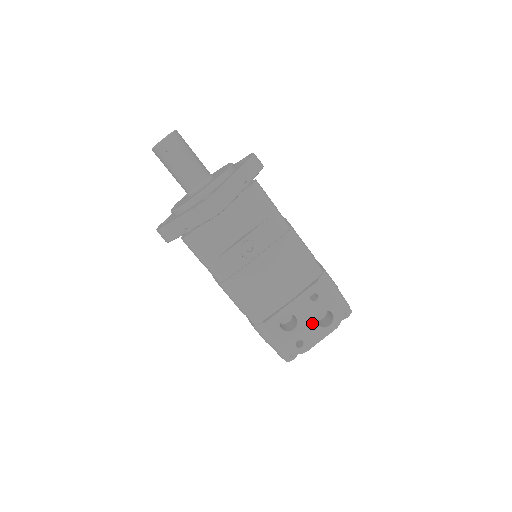
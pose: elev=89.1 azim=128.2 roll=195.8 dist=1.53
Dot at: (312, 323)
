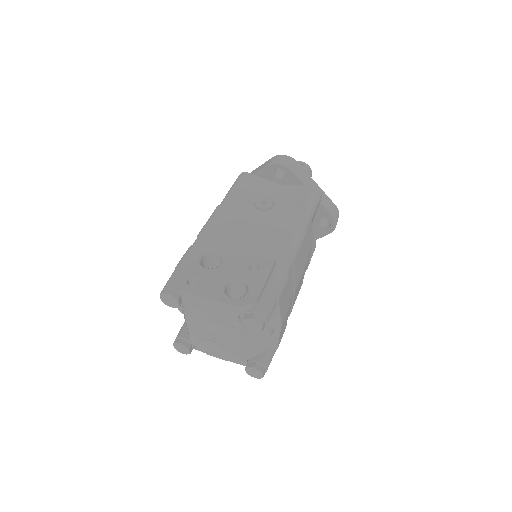
Dot at: (224, 279)
